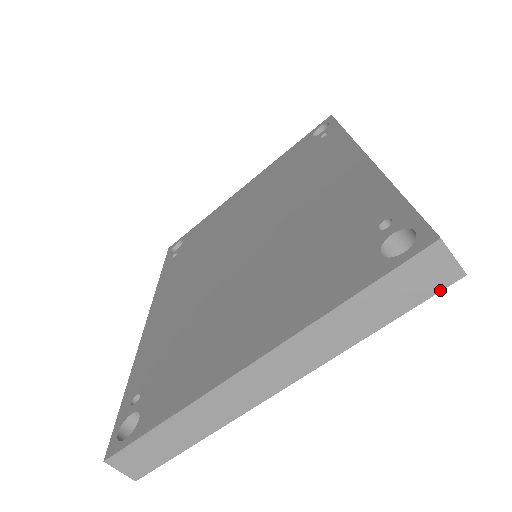
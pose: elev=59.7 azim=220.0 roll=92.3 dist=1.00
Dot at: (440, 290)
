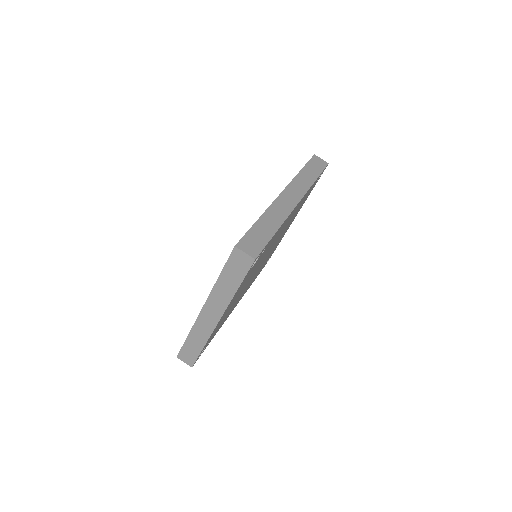
Dot at: (250, 268)
